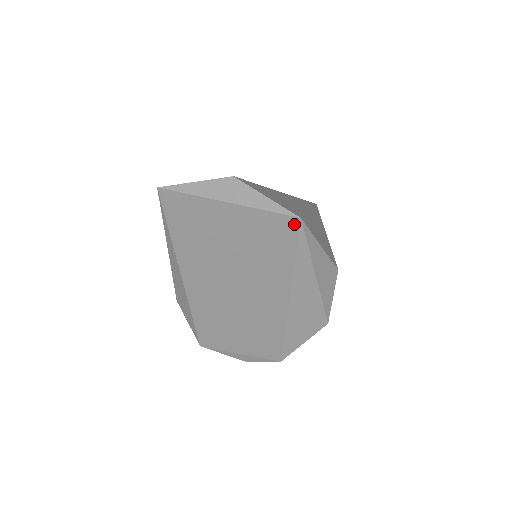
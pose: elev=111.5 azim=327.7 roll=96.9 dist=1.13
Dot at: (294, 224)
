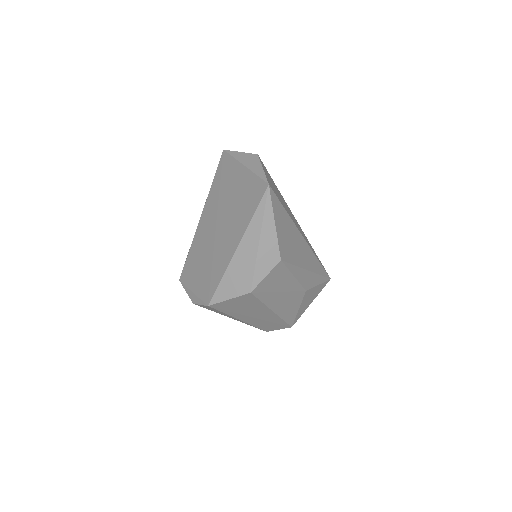
Dot at: (264, 188)
